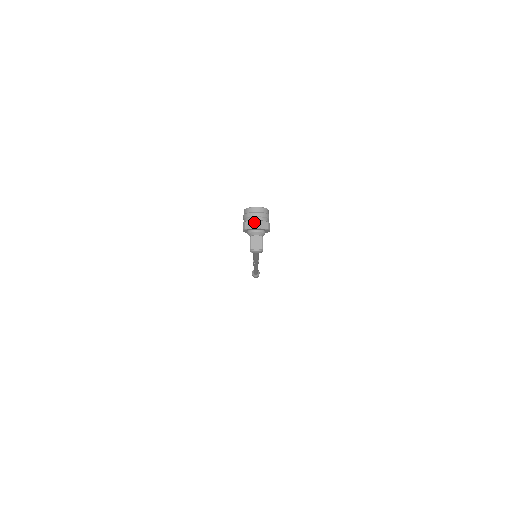
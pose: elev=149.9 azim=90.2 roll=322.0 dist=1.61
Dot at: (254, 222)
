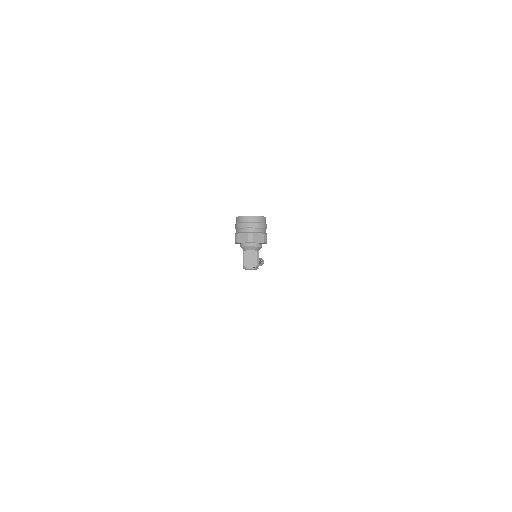
Dot at: (248, 235)
